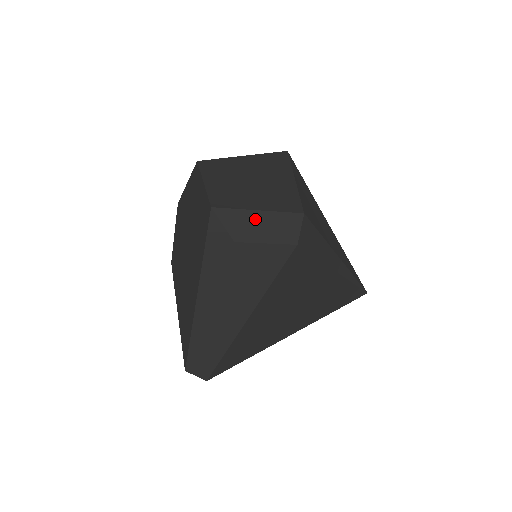
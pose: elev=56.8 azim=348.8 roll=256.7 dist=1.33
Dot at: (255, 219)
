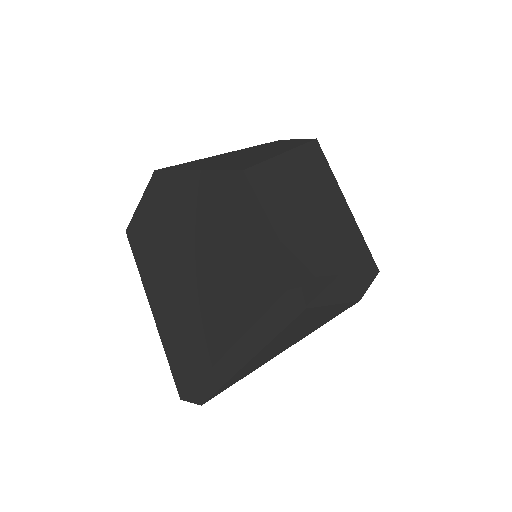
Dot at: (335, 283)
